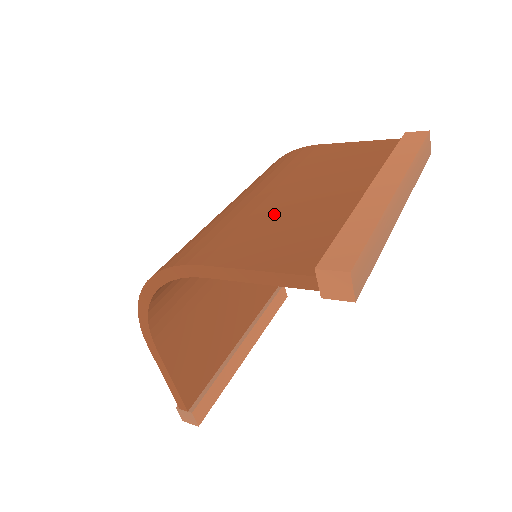
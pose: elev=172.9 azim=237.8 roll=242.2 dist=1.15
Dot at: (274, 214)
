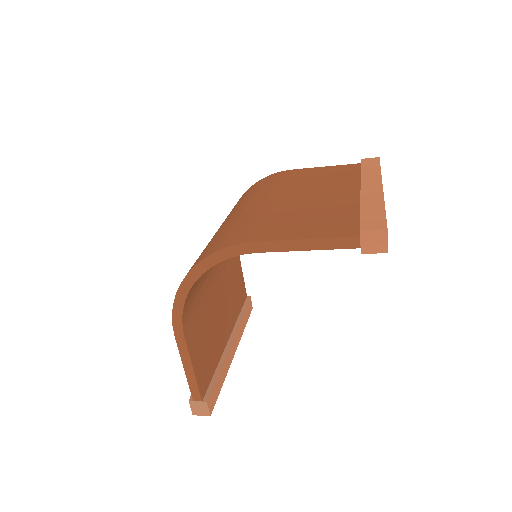
Dot at: (293, 209)
